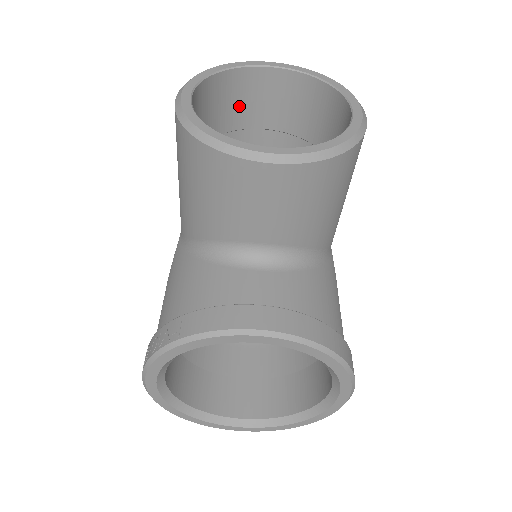
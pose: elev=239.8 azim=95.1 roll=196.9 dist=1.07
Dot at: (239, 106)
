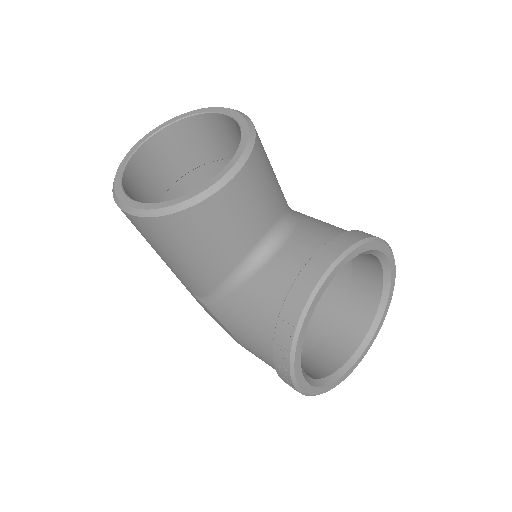
Dot at: (147, 186)
